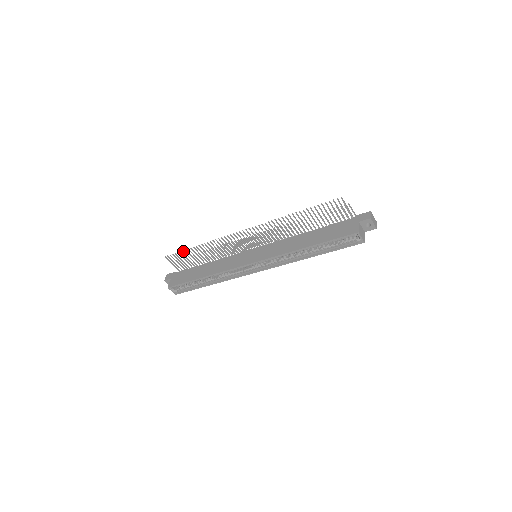
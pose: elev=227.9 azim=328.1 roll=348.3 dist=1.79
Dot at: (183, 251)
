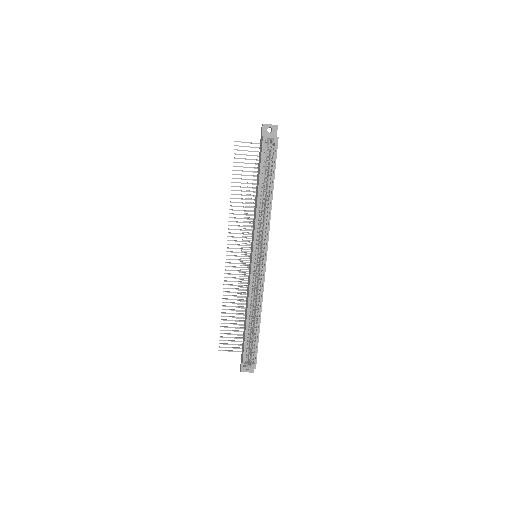
Dot at: occluded
